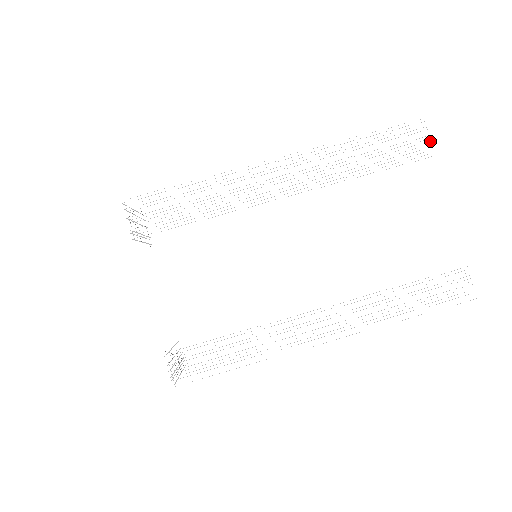
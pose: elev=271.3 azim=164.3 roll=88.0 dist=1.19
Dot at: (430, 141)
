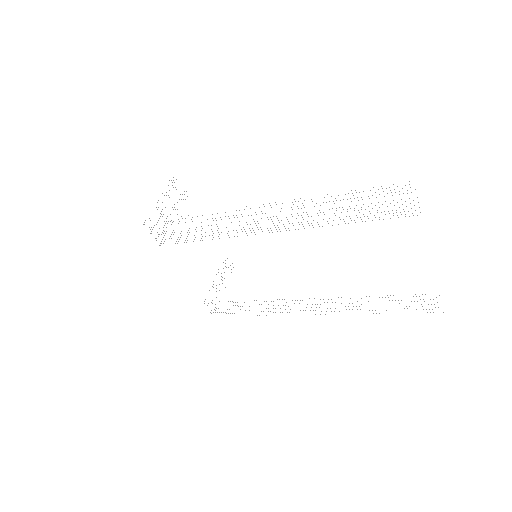
Dot at: occluded
